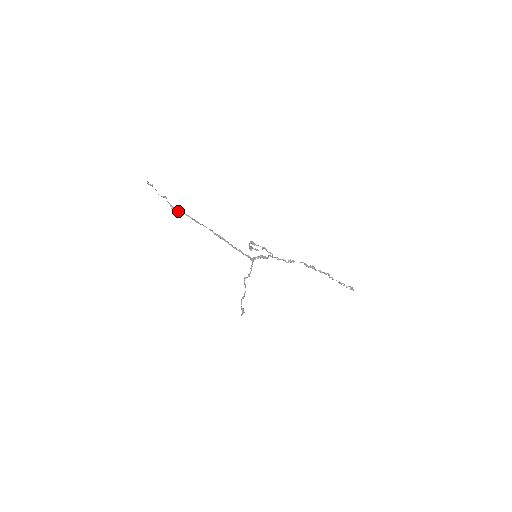
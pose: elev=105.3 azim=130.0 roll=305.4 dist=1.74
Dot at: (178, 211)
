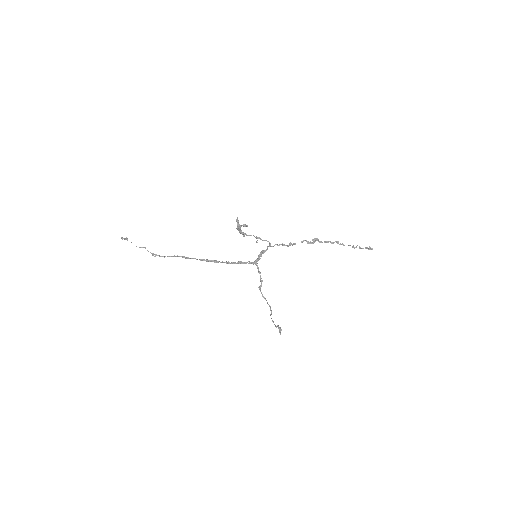
Dot at: (162, 256)
